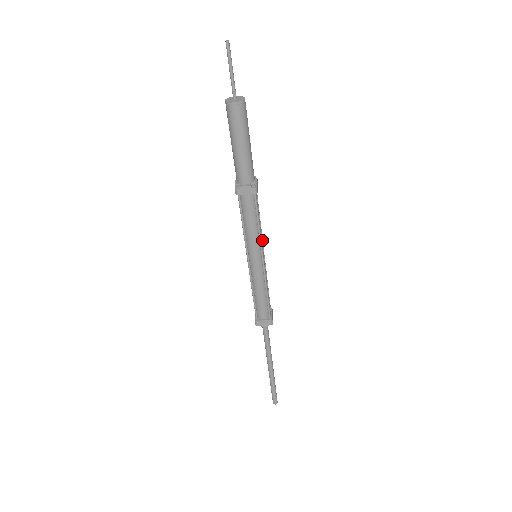
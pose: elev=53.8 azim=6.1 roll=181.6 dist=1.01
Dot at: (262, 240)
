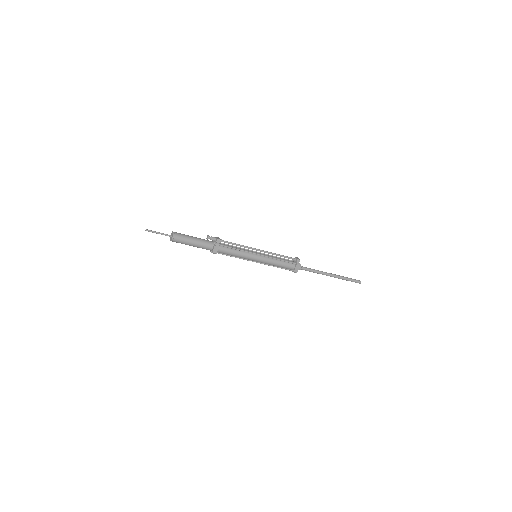
Dot at: (251, 253)
